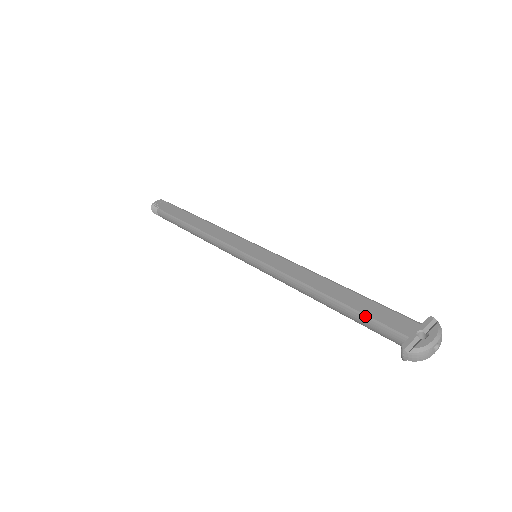
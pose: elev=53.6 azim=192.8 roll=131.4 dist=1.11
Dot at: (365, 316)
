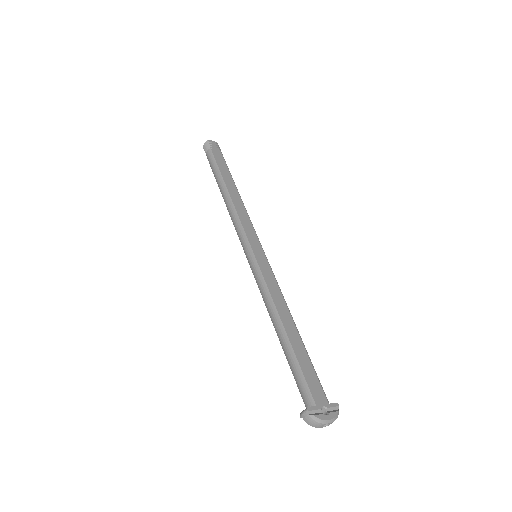
Dot at: (299, 367)
